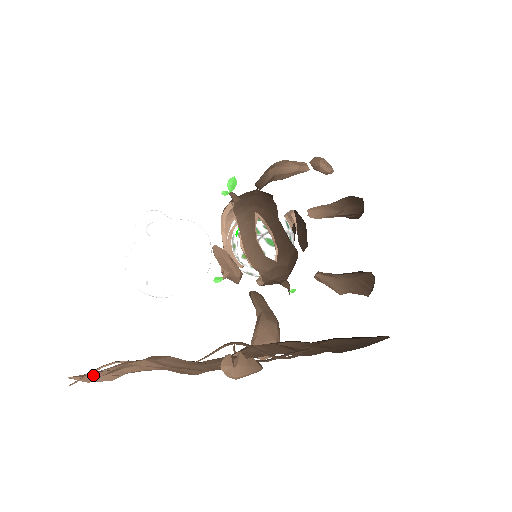
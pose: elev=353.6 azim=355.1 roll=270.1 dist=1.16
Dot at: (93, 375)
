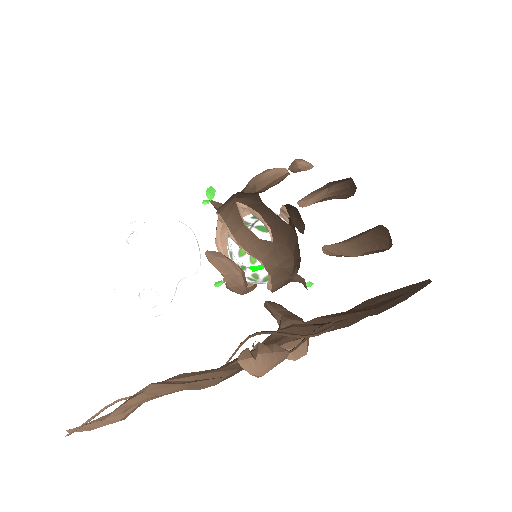
Dot at: (95, 421)
